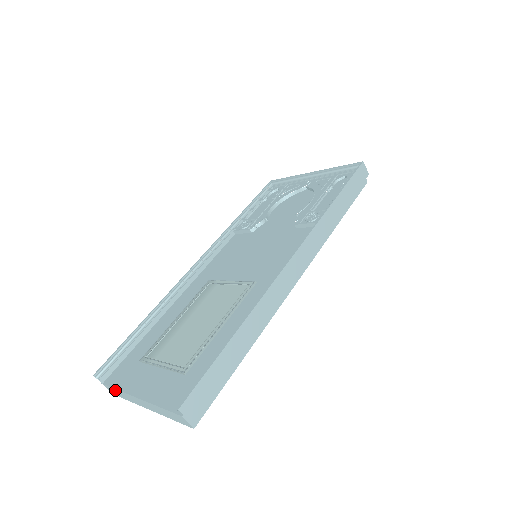
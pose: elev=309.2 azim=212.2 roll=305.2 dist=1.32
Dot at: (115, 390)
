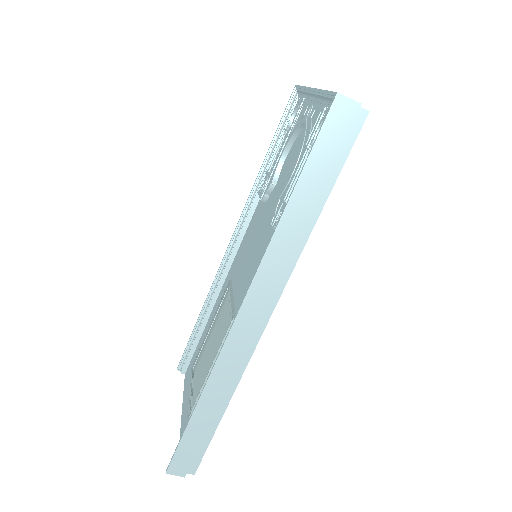
Dot at: occluded
